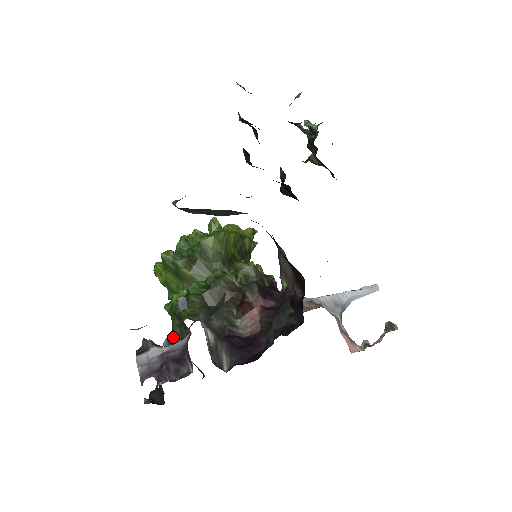
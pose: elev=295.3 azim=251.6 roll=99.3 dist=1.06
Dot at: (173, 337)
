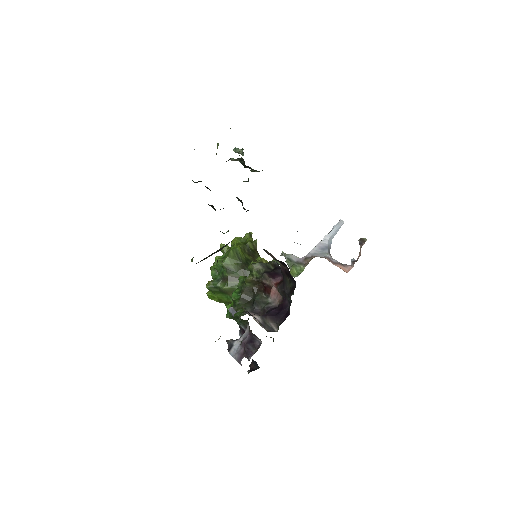
Dot at: (242, 330)
